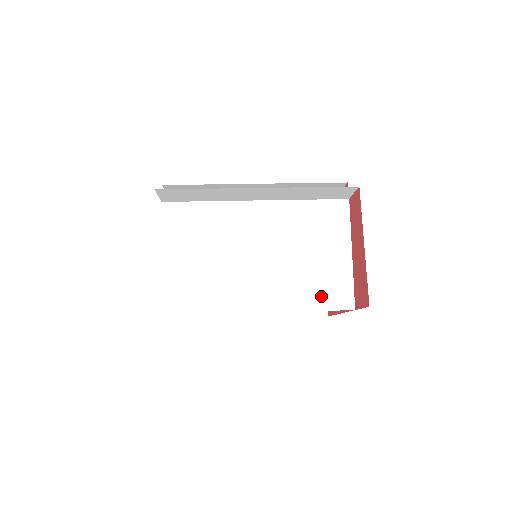
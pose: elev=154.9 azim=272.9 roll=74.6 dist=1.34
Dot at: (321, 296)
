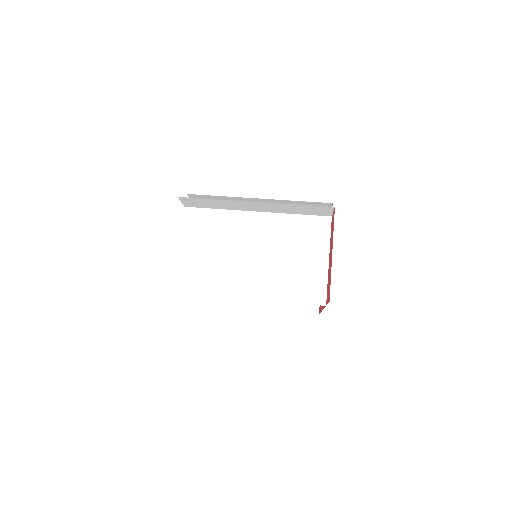
Dot at: (300, 292)
